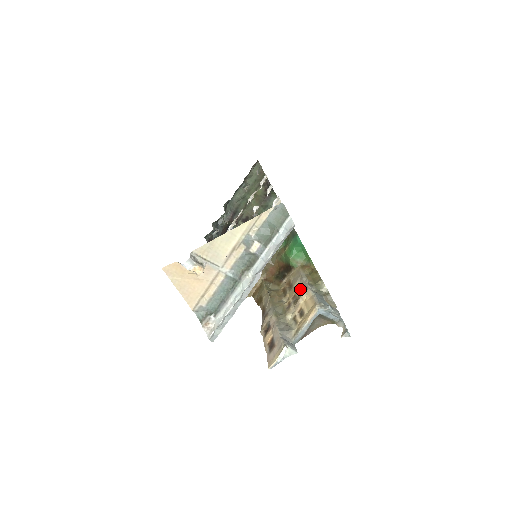
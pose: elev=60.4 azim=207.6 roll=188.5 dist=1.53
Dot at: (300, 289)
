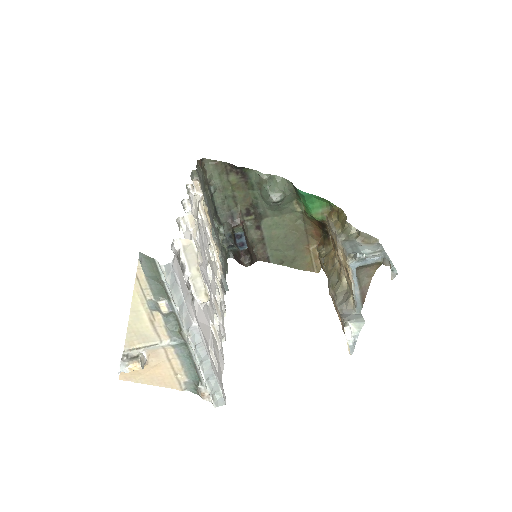
Dot at: occluded
